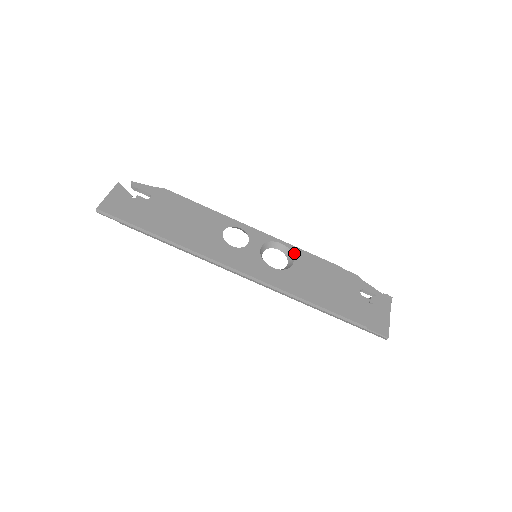
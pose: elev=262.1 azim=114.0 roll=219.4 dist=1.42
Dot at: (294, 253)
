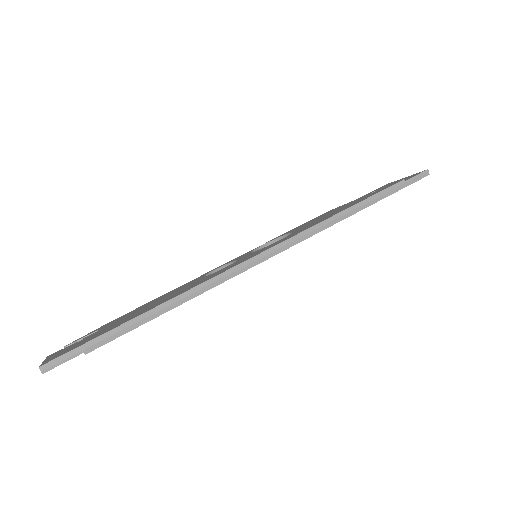
Dot at: (282, 235)
